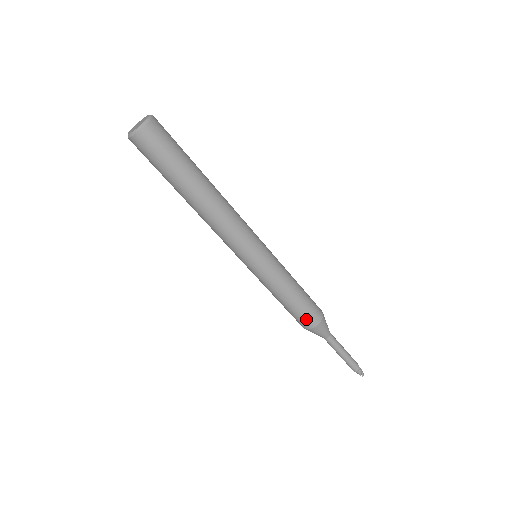
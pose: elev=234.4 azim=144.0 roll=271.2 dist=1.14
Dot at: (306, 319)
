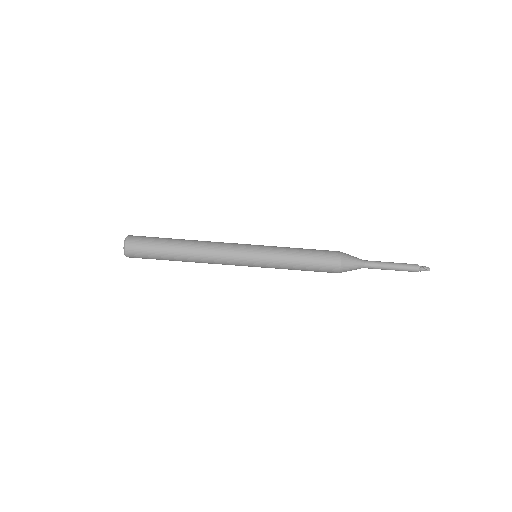
Dot at: (328, 268)
